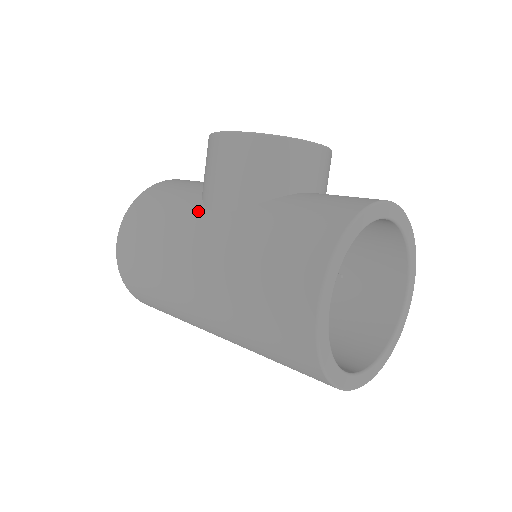
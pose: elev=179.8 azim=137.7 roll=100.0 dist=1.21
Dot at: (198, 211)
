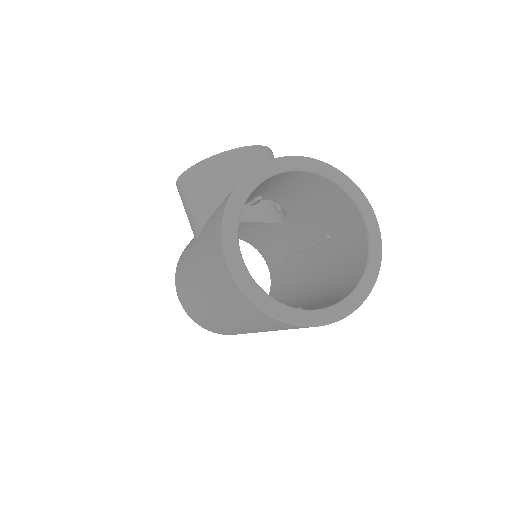
Dot at: (192, 245)
